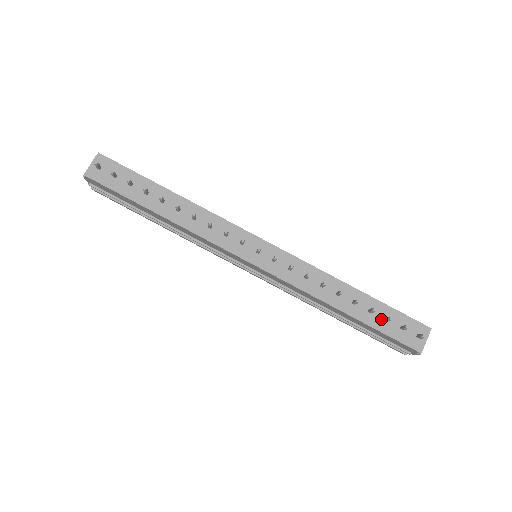
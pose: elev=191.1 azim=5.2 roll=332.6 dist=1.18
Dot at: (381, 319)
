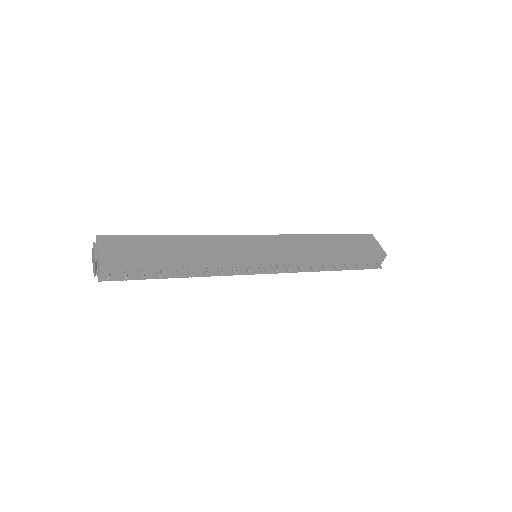
Dot at: (353, 264)
